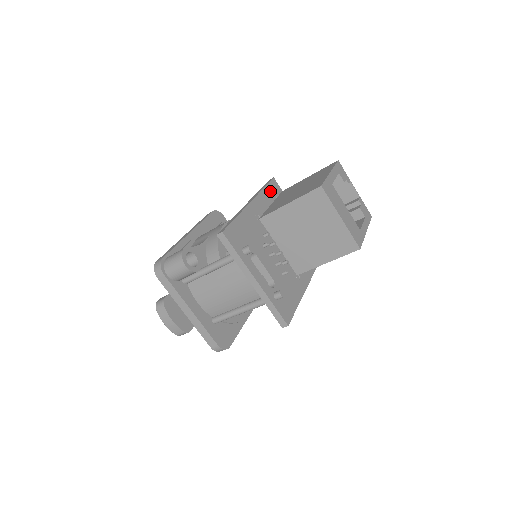
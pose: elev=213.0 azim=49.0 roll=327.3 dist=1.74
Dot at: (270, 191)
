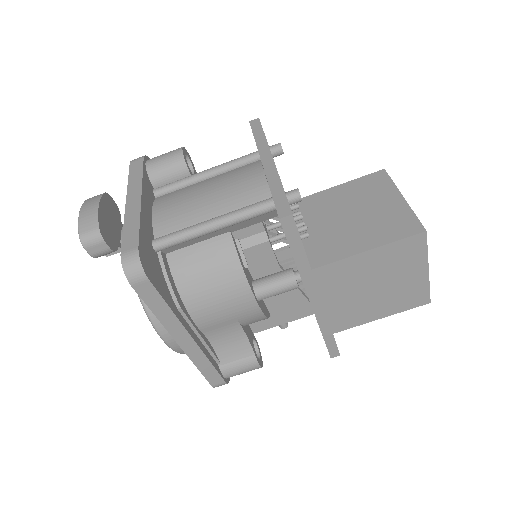
Dot at: occluded
